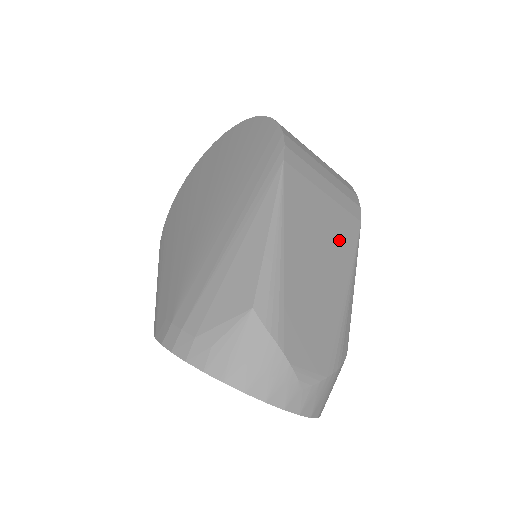
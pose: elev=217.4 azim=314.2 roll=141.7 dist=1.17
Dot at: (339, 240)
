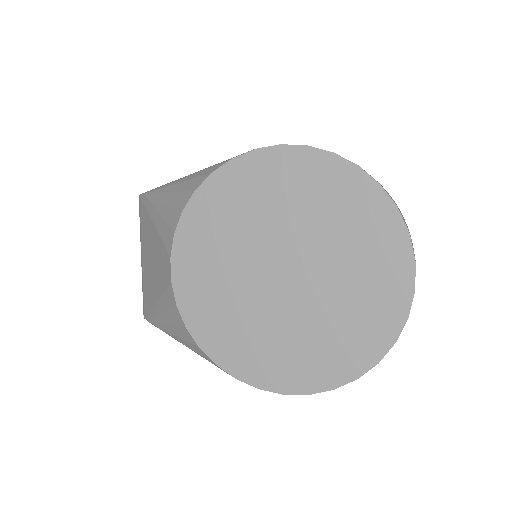
Dot at: occluded
